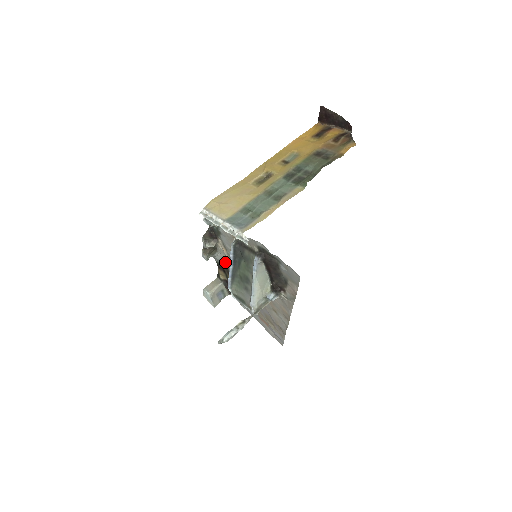
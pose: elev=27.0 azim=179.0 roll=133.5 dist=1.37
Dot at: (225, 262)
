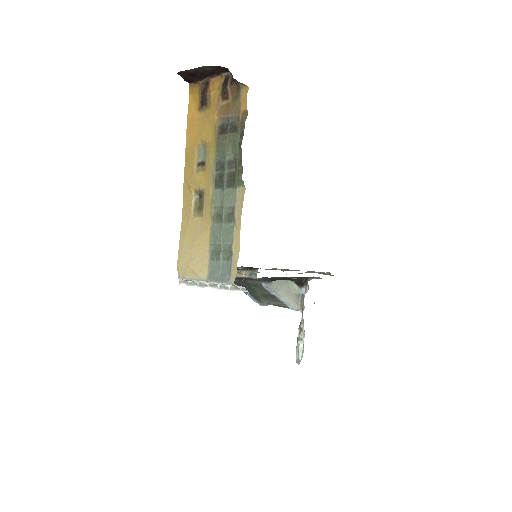
Dot at: occluded
